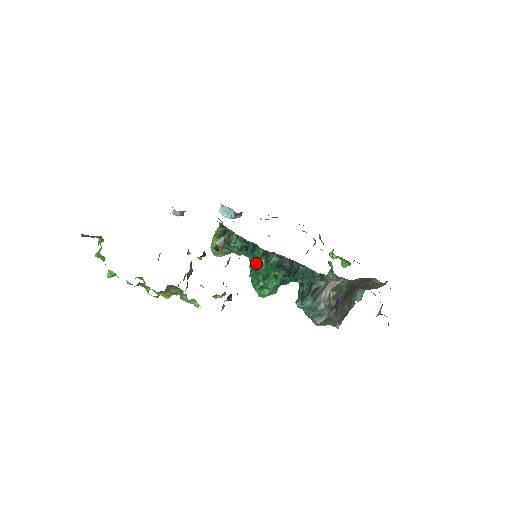
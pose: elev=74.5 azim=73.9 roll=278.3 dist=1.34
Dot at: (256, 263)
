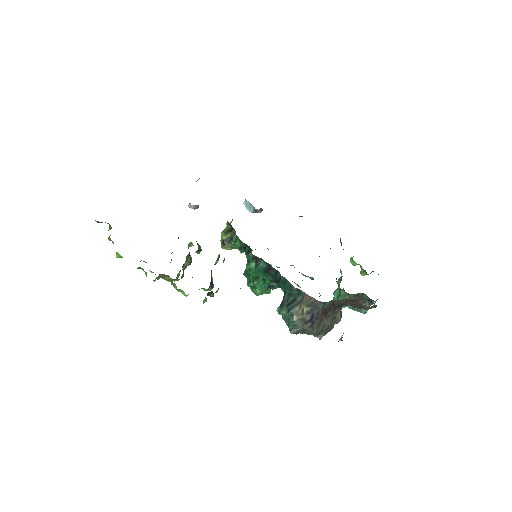
Dot at: (249, 264)
